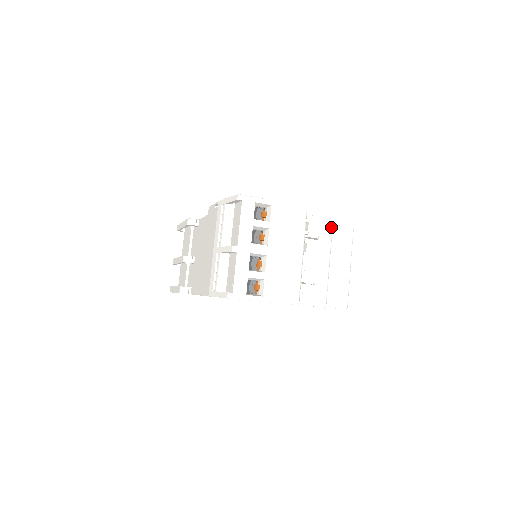
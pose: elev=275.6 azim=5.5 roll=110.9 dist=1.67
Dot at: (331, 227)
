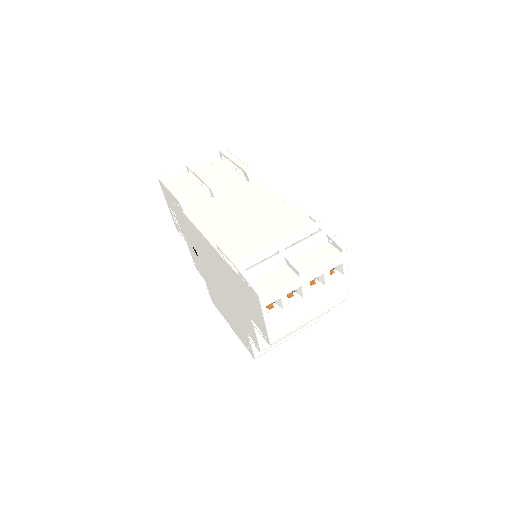
Dot at: (325, 313)
